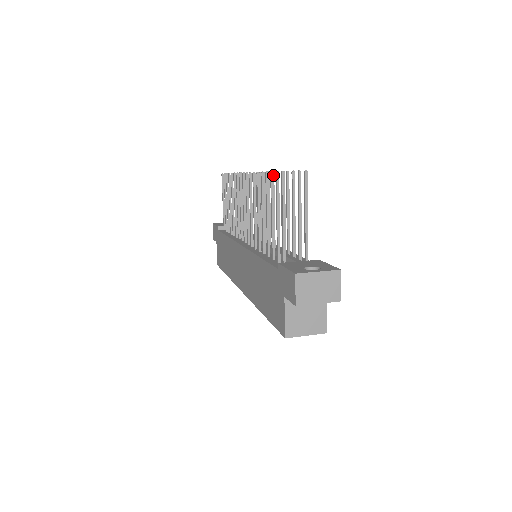
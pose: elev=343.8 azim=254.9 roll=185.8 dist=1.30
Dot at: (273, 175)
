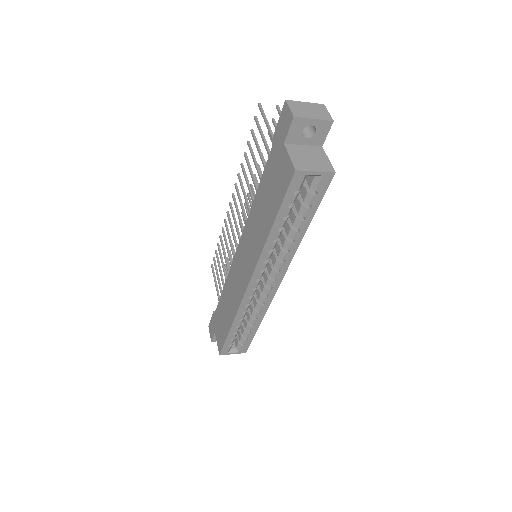
Dot at: (253, 130)
